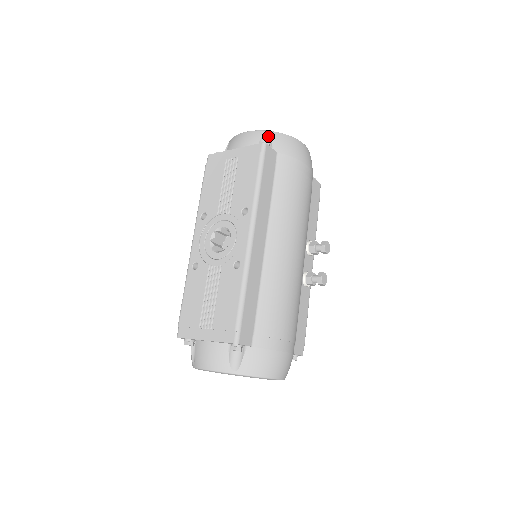
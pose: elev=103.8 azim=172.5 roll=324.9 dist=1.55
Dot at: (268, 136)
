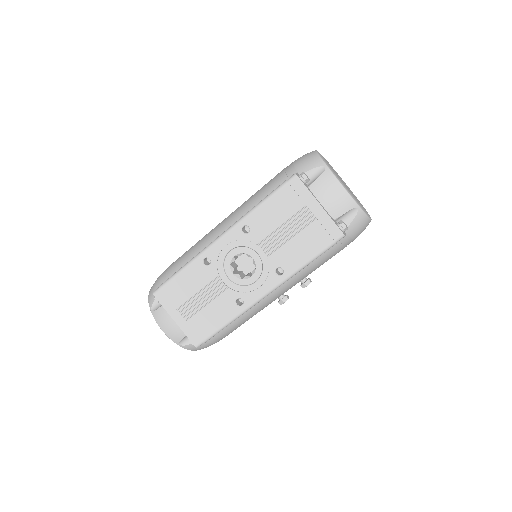
Dot at: (355, 212)
